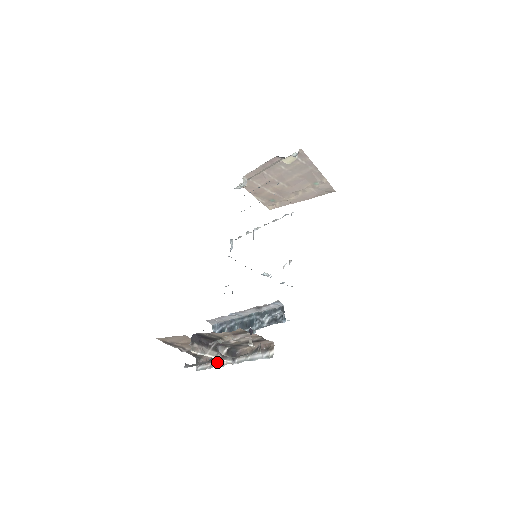
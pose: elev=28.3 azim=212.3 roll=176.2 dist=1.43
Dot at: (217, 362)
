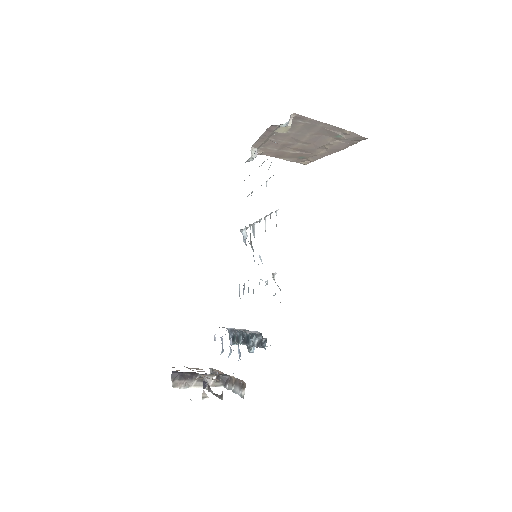
Dot at: occluded
